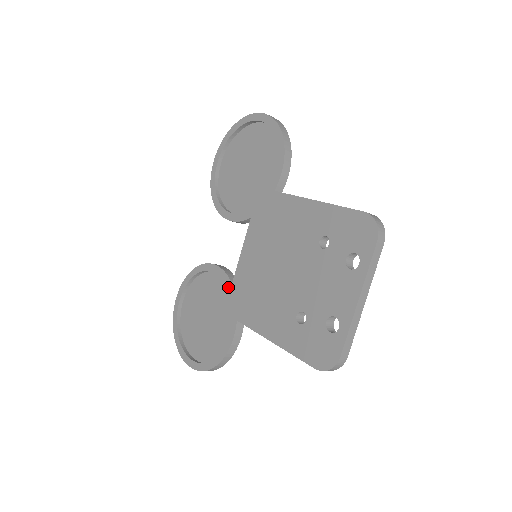
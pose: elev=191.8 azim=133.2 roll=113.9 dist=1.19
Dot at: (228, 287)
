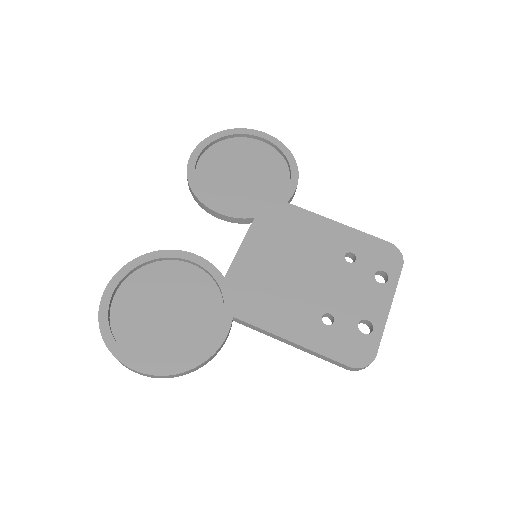
Dot at: (218, 280)
